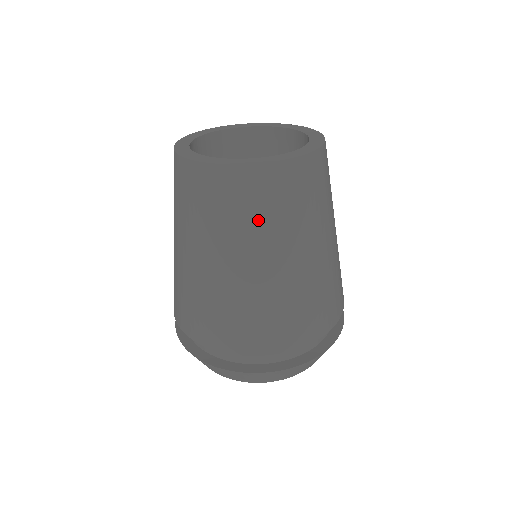
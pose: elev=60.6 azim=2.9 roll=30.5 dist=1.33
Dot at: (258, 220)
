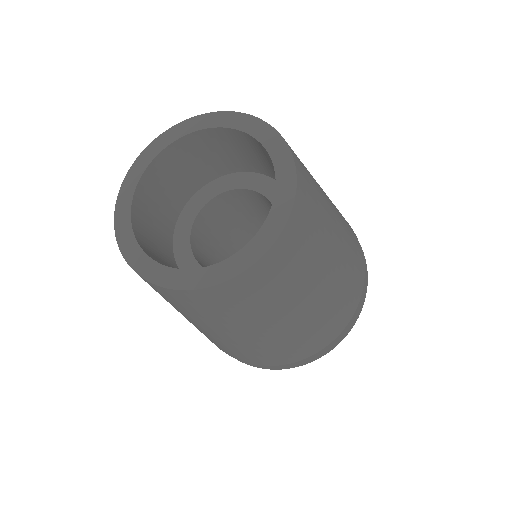
Dot at: (173, 305)
